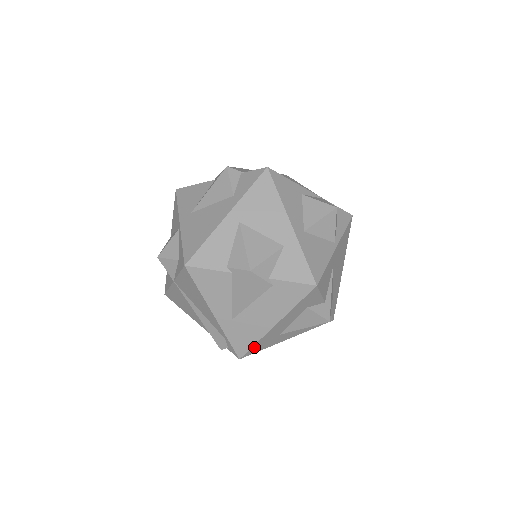
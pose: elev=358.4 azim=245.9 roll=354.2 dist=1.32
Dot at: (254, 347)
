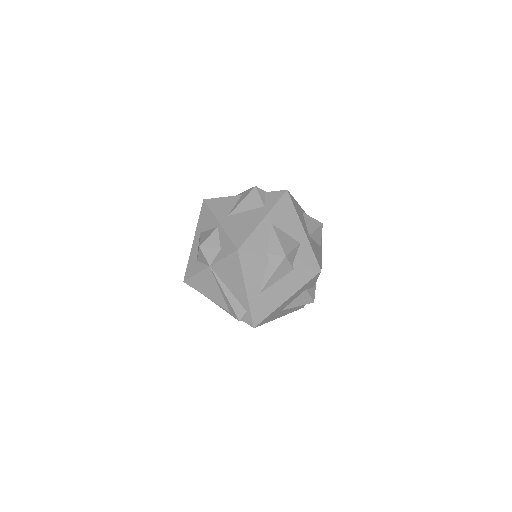
Dot at: (266, 318)
